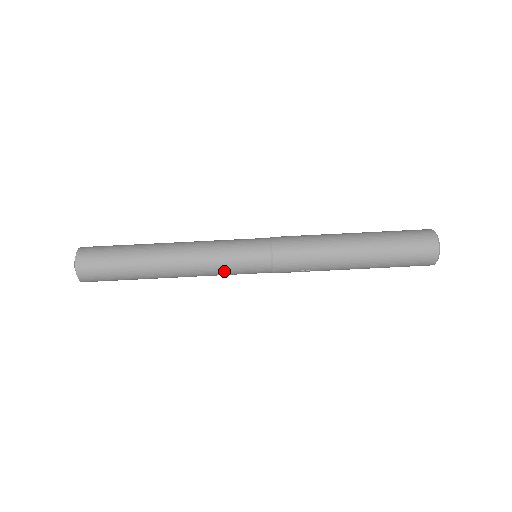
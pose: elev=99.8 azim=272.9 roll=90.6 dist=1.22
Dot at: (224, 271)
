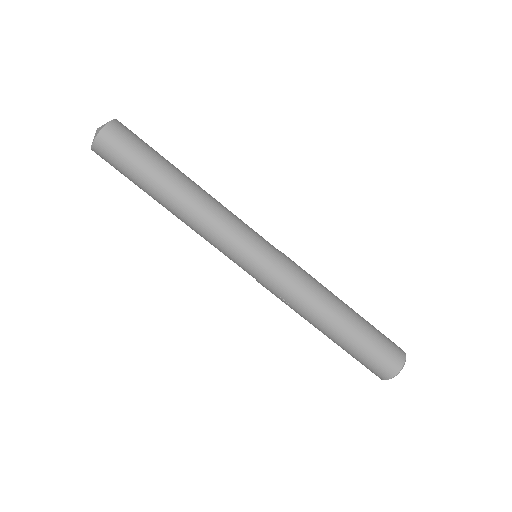
Dot at: (222, 246)
